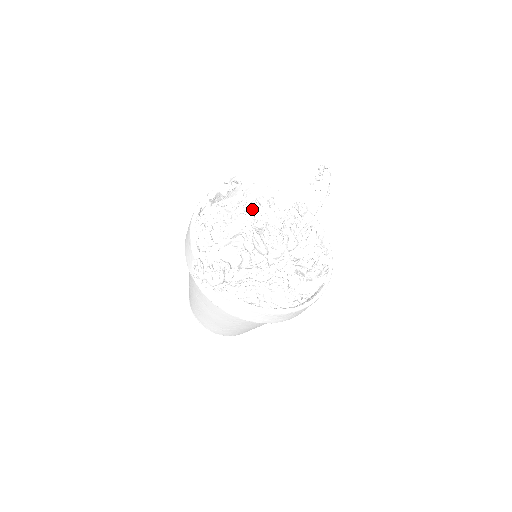
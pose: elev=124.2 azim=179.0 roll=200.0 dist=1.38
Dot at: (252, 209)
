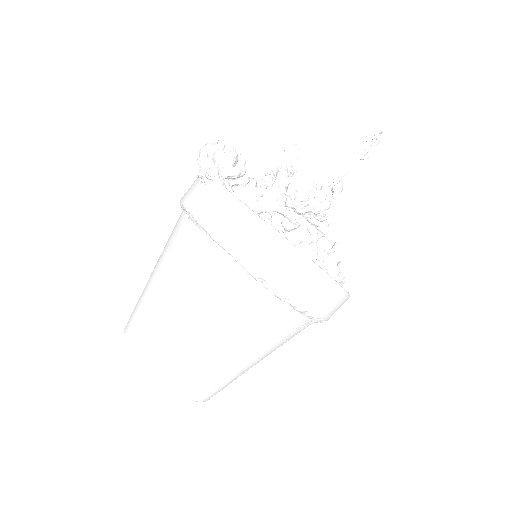
Dot at: occluded
